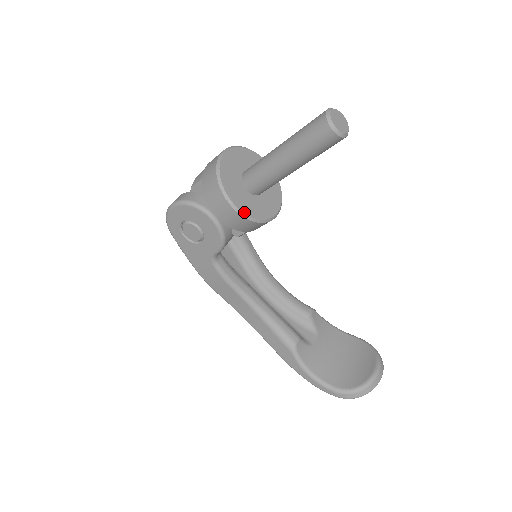
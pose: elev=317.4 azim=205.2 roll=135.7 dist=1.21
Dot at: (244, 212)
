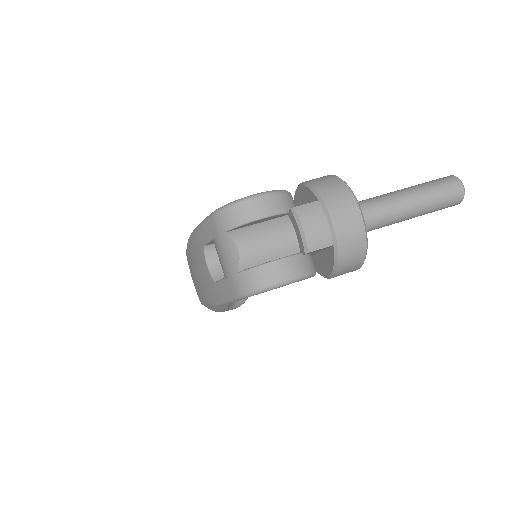
Dot at: occluded
